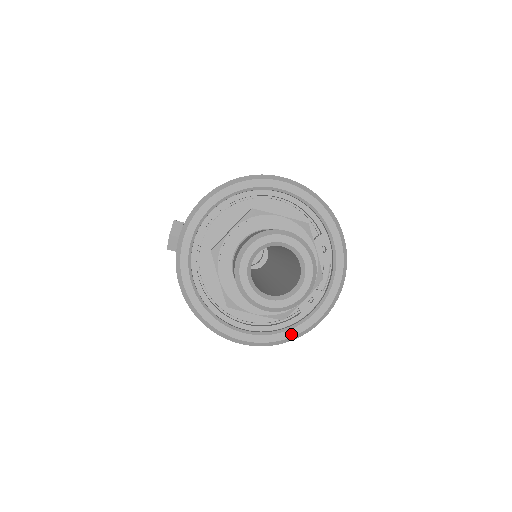
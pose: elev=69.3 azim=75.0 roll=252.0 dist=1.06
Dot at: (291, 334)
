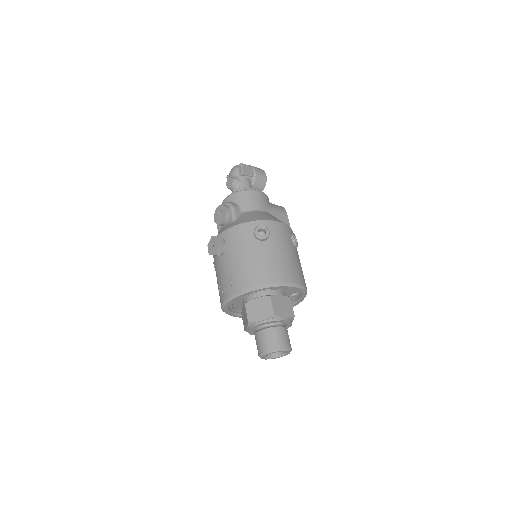
Dot at: occluded
